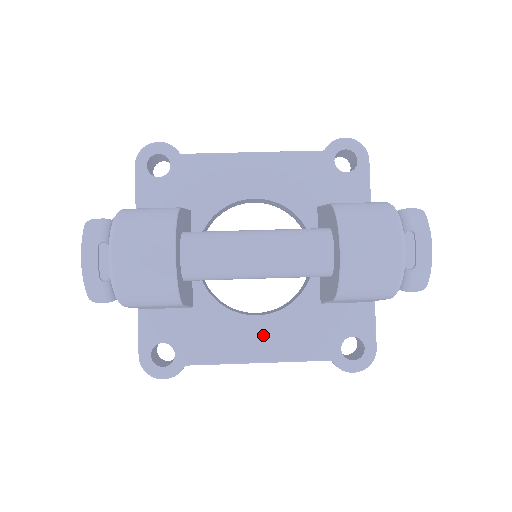
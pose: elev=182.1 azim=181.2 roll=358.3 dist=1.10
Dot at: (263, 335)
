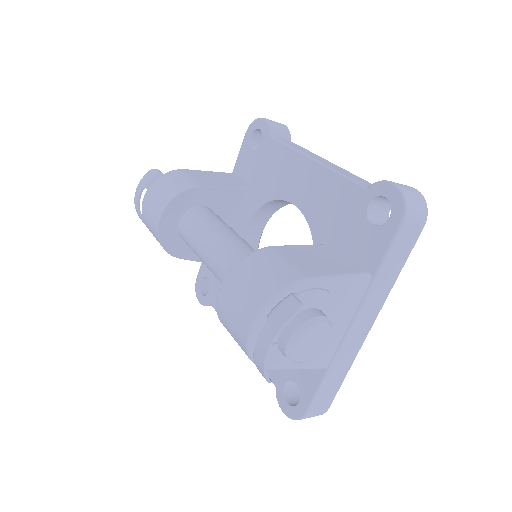
Dot at: occluded
